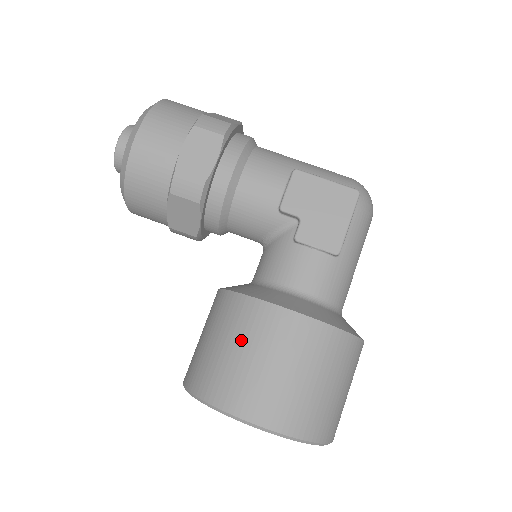
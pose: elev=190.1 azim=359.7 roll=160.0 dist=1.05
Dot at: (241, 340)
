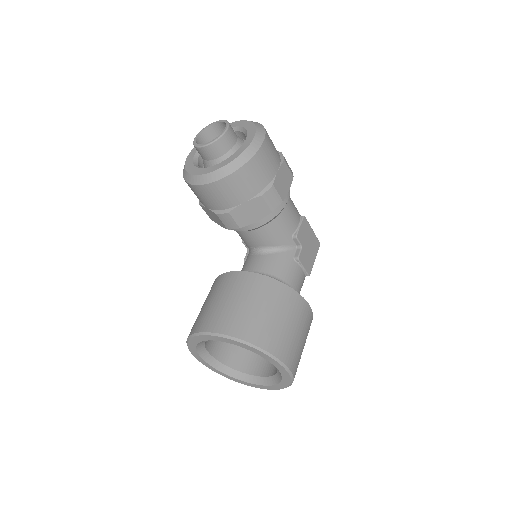
Dot at: (284, 313)
